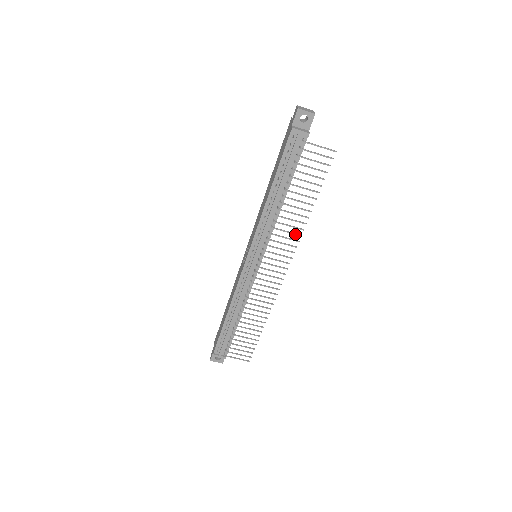
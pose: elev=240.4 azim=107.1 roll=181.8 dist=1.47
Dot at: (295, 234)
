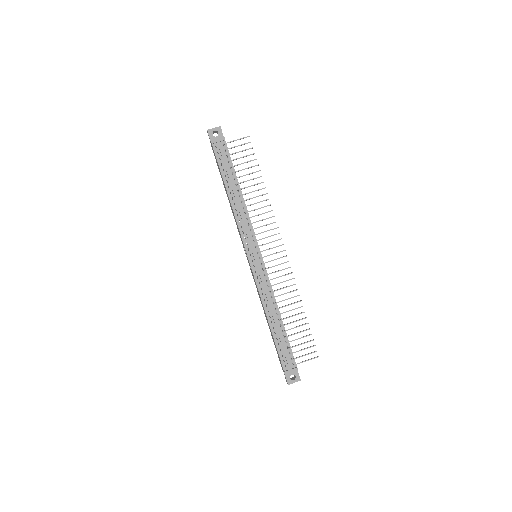
Dot at: (267, 212)
